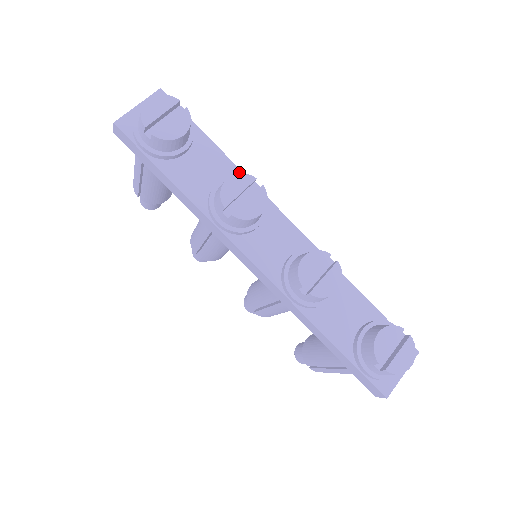
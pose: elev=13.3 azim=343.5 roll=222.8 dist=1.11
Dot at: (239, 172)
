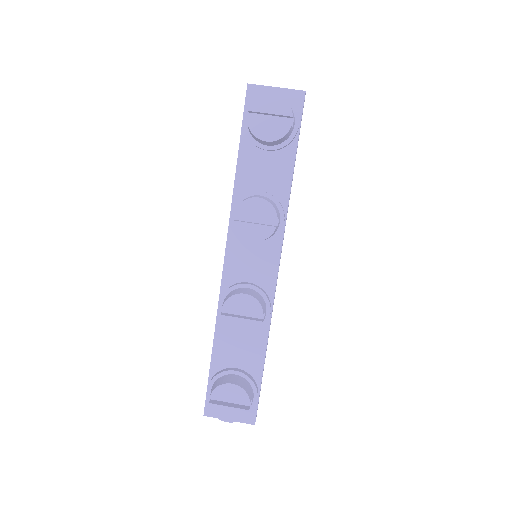
Dot at: (286, 200)
